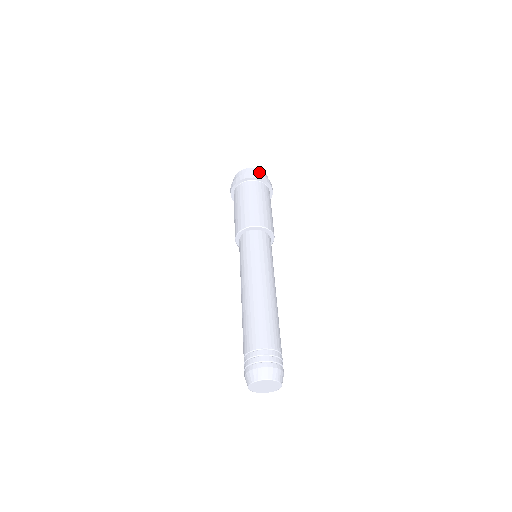
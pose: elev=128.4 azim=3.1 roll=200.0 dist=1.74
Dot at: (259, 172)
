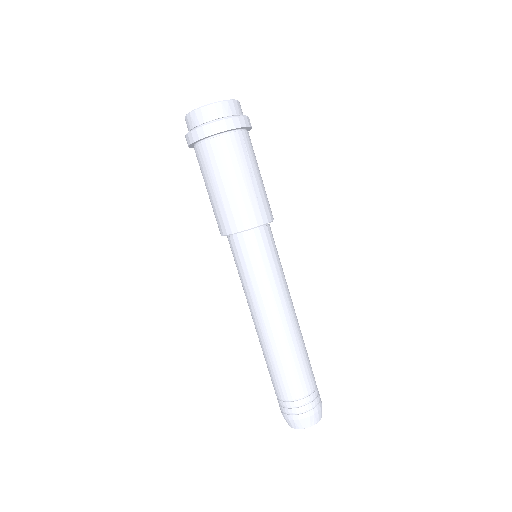
Dot at: occluded
